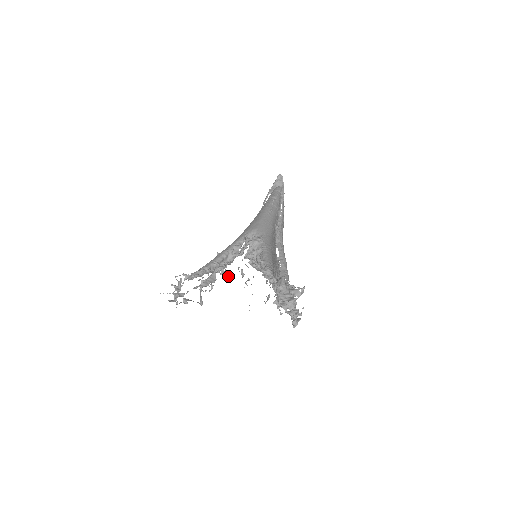
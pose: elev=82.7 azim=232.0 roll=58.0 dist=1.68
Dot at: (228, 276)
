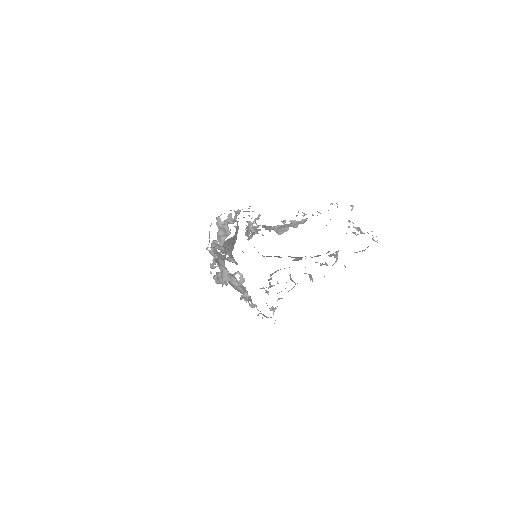
Dot at: occluded
